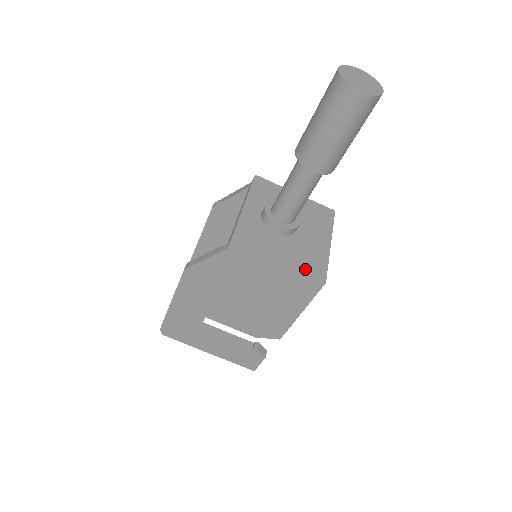
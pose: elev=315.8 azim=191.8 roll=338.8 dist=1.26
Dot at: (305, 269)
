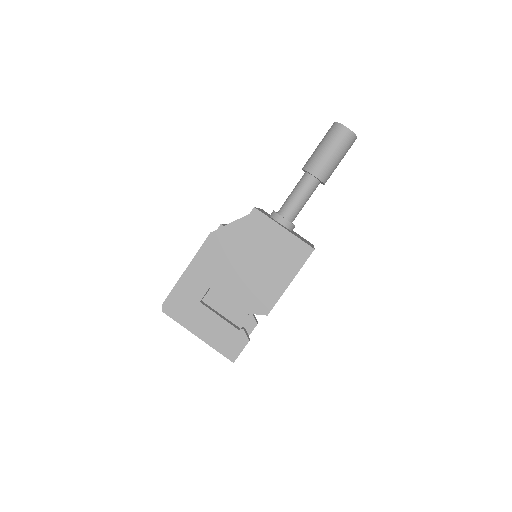
Dot at: (301, 239)
